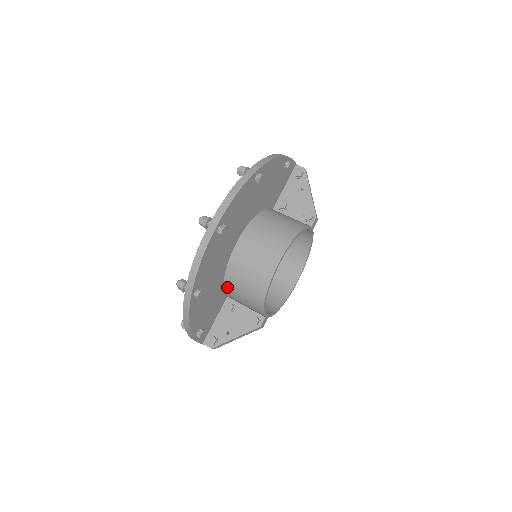
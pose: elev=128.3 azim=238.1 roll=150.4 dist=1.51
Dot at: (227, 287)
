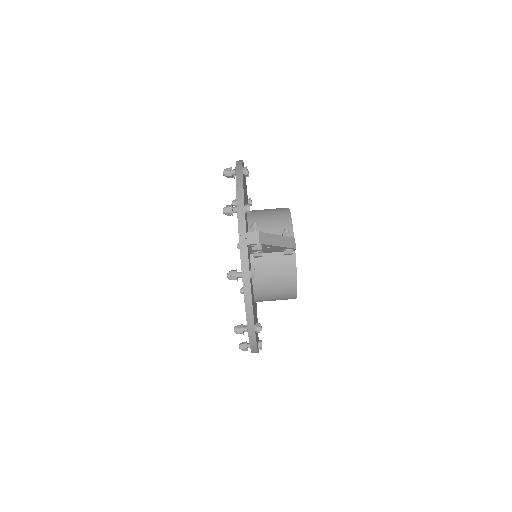
Dot at: occluded
